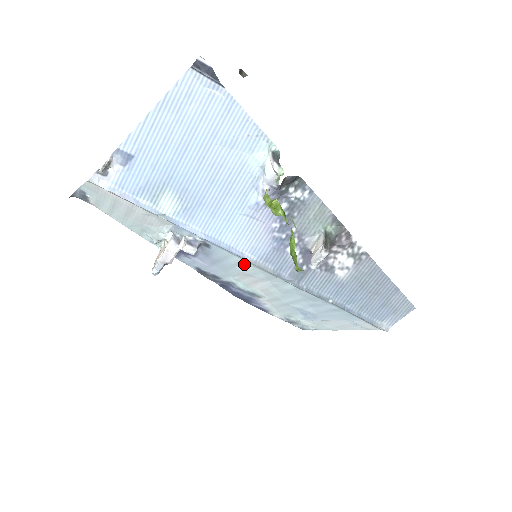
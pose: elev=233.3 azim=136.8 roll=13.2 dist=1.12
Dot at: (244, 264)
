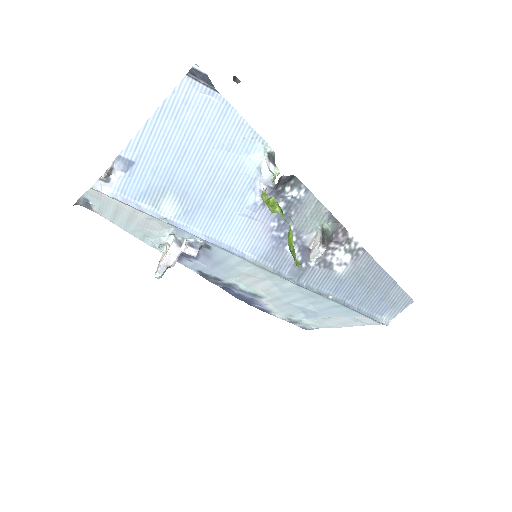
Dot at: (245, 264)
